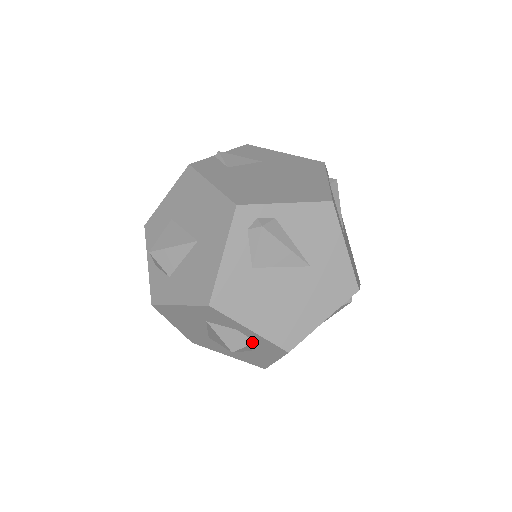
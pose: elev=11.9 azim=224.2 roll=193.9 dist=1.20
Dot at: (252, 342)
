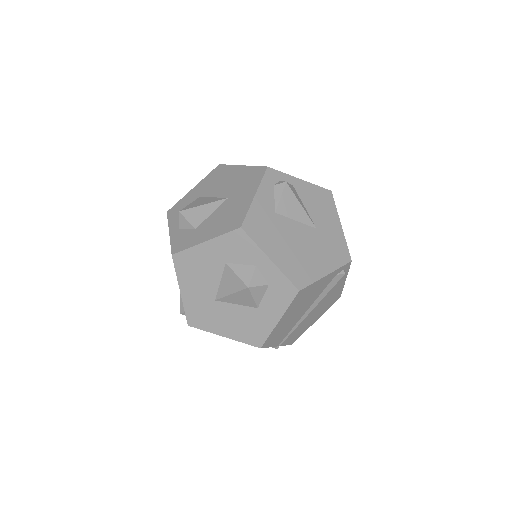
Dot at: (266, 283)
